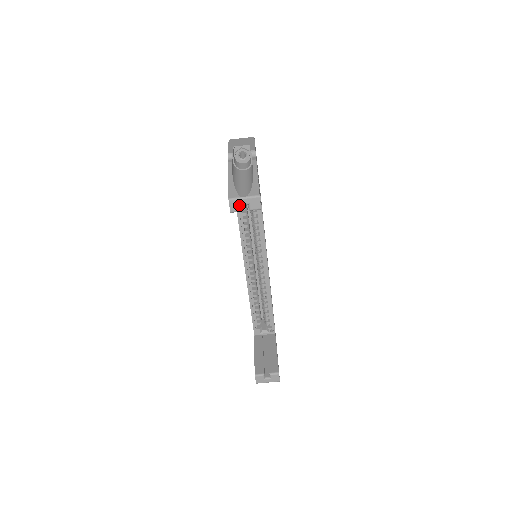
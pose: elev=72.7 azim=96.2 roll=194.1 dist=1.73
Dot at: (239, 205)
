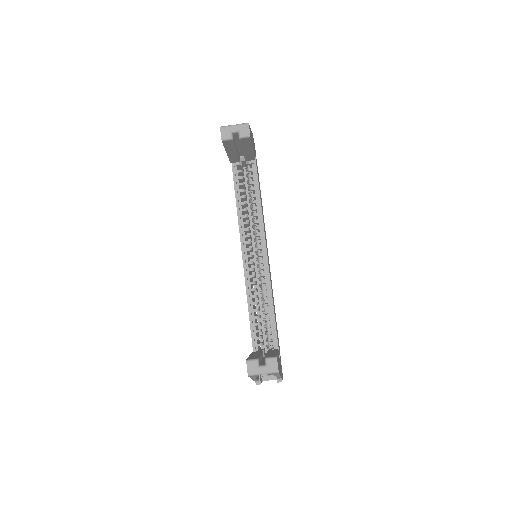
Dot at: (230, 132)
